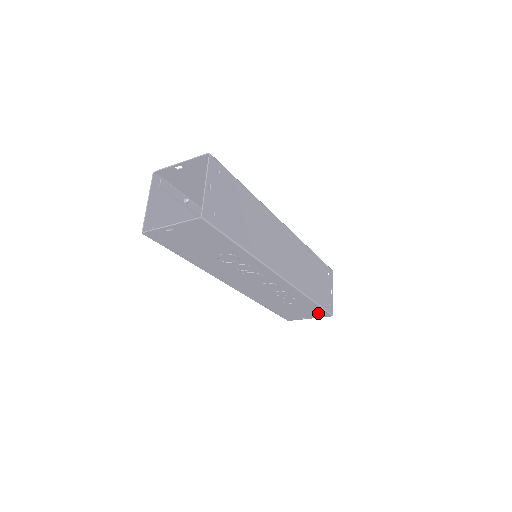
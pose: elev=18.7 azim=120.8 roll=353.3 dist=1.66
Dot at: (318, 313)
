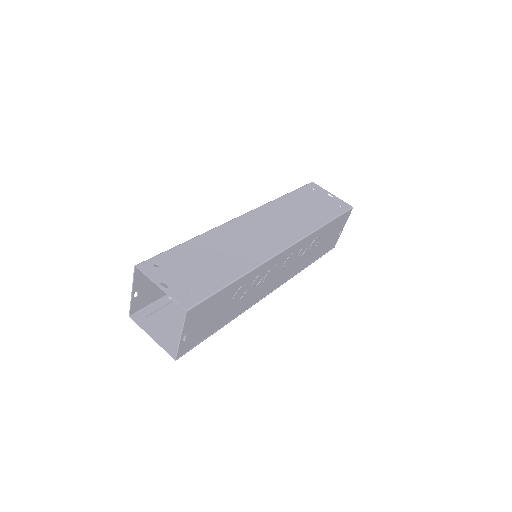
Dot at: (342, 220)
